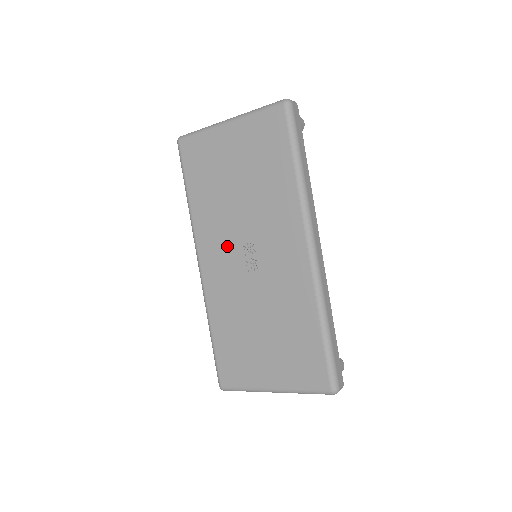
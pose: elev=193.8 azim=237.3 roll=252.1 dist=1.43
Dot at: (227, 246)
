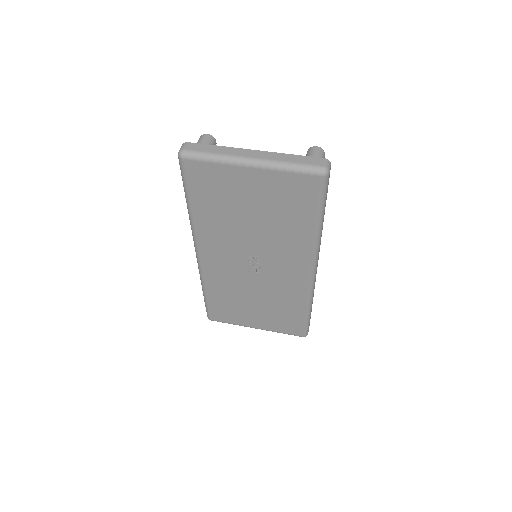
Dot at: (231, 252)
